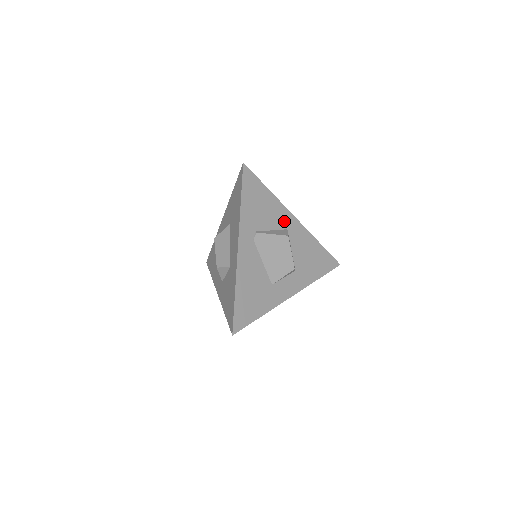
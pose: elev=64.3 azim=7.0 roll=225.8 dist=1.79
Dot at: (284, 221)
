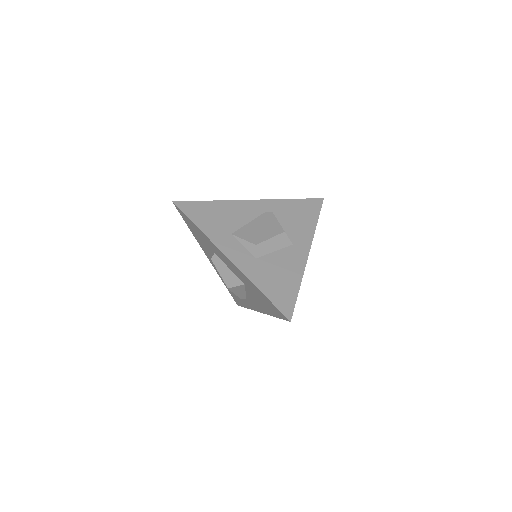
Dot at: (299, 240)
